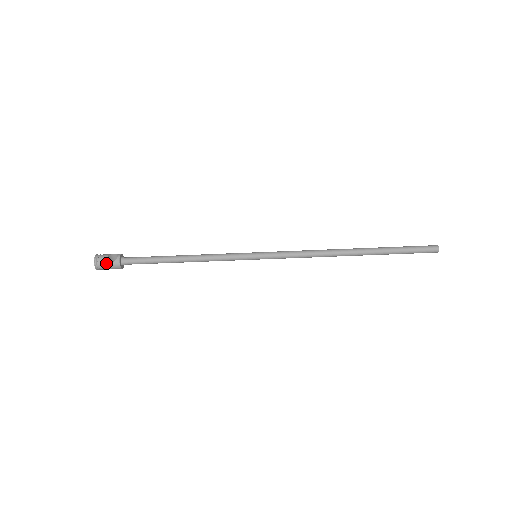
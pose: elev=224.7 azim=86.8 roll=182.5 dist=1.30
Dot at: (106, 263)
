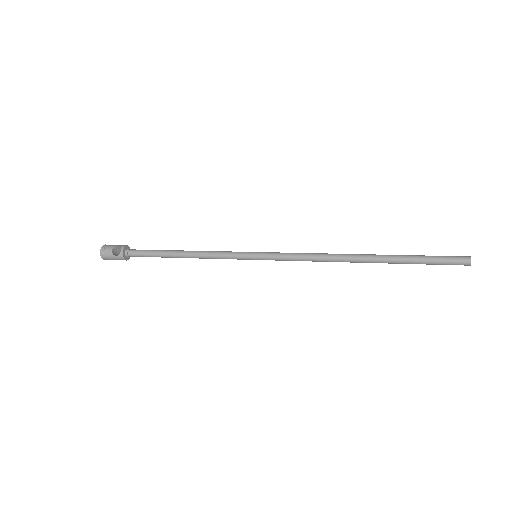
Dot at: (111, 257)
